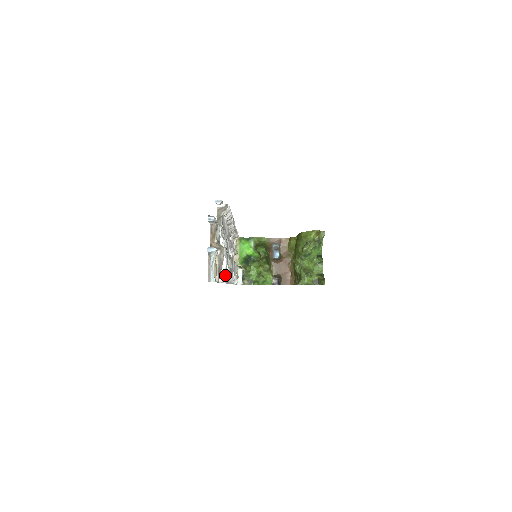
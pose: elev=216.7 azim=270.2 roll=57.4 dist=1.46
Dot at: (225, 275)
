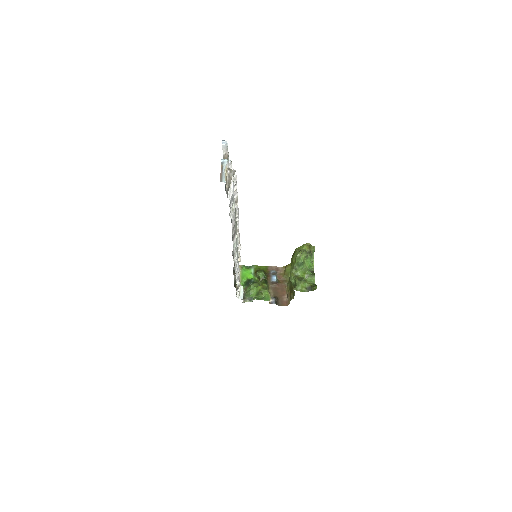
Dot at: (232, 202)
